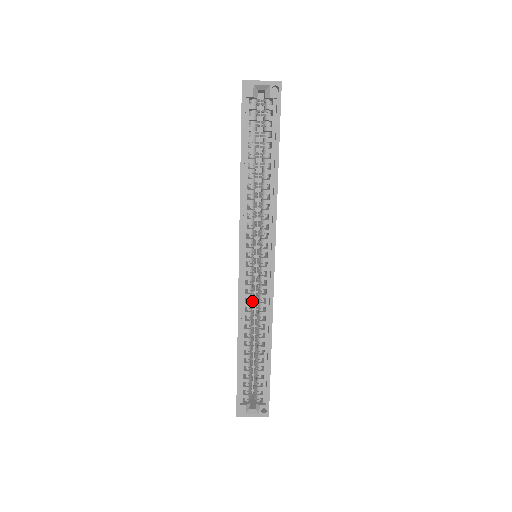
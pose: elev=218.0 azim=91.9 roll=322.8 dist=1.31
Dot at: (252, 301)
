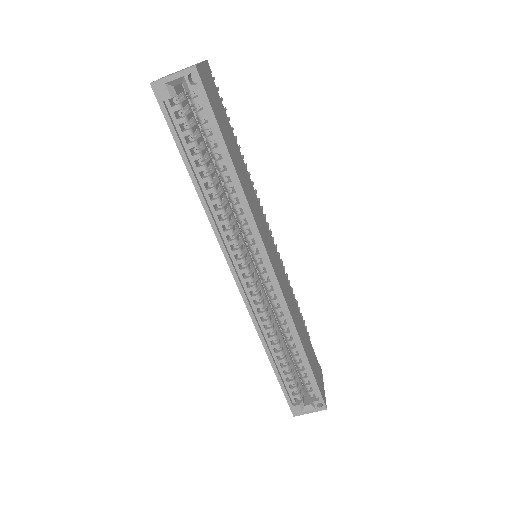
Dot at: (268, 305)
